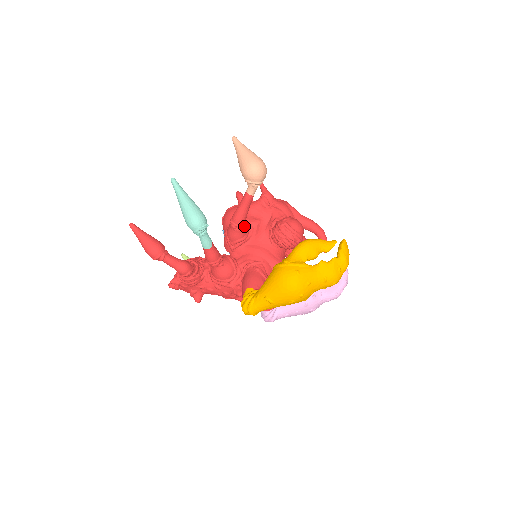
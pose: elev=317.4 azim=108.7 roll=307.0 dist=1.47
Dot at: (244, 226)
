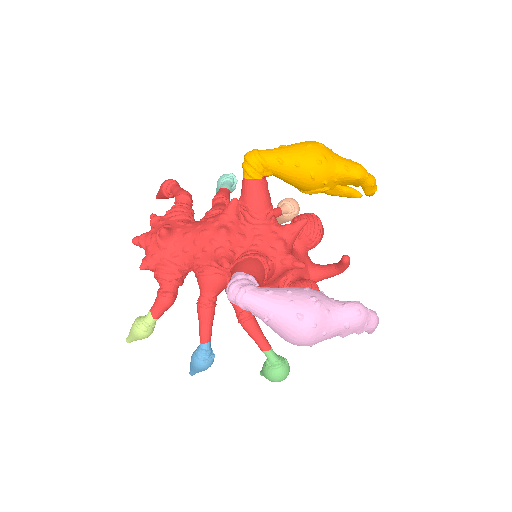
Dot at: occluded
